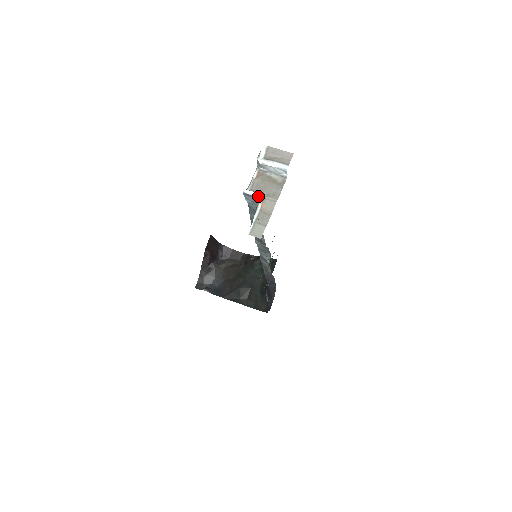
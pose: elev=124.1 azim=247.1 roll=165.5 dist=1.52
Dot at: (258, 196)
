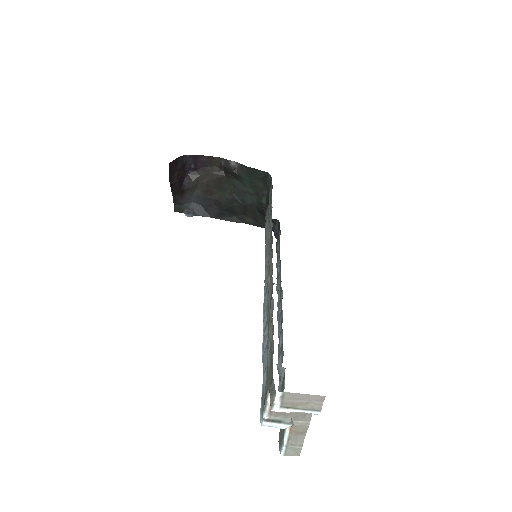
Dot at: occluded
